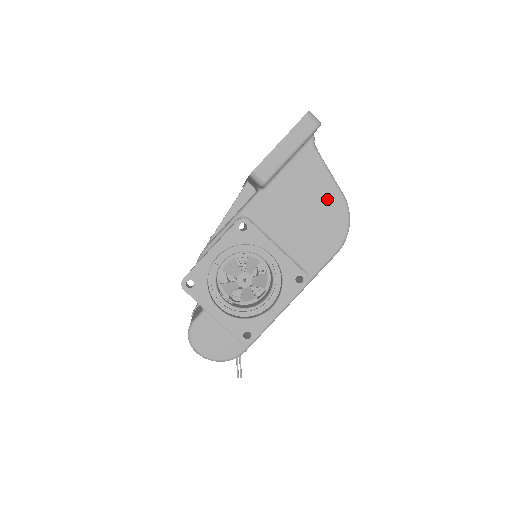
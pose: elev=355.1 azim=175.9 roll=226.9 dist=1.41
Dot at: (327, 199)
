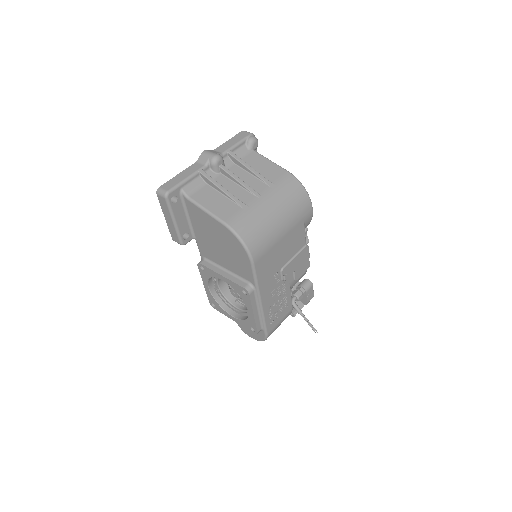
Dot at: (219, 230)
